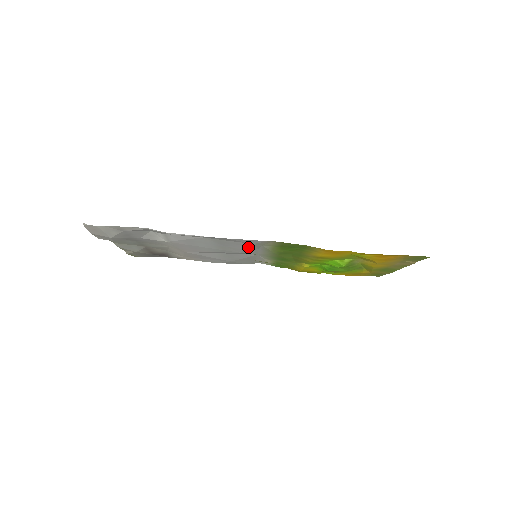
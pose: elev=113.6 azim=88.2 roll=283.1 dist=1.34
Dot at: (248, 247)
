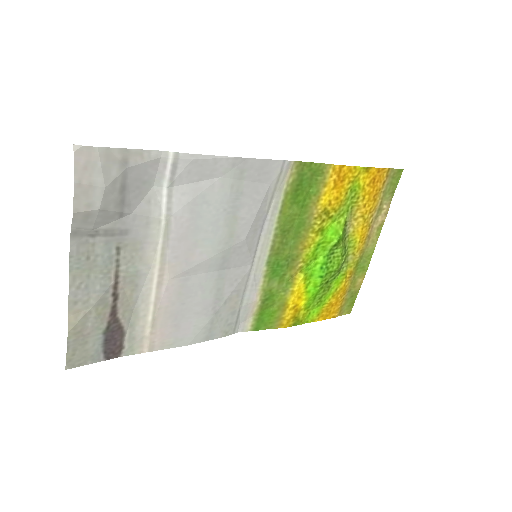
Dot at: (260, 206)
